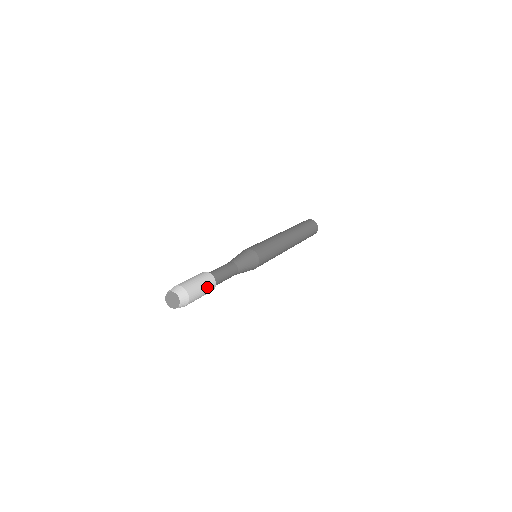
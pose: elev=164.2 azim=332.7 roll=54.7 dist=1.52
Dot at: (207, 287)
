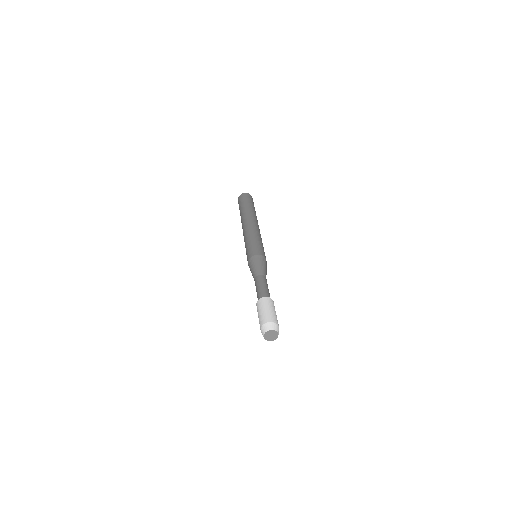
Dot at: (273, 307)
